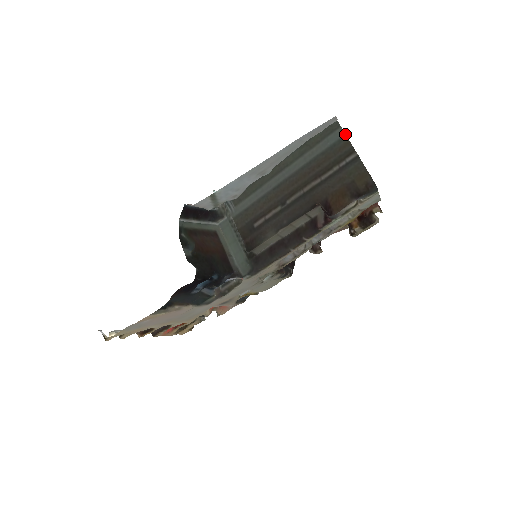
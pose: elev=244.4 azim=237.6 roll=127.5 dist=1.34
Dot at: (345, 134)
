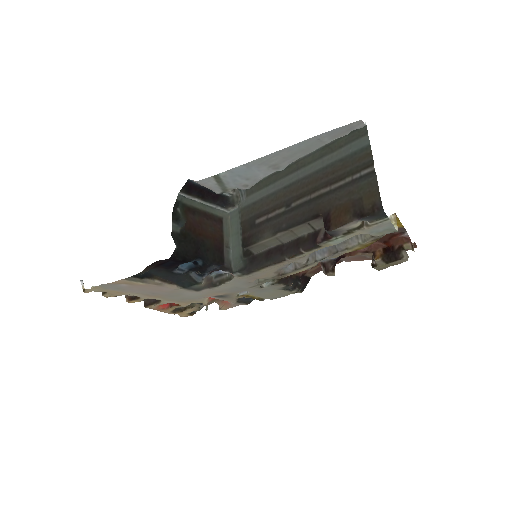
Dot at: occluded
